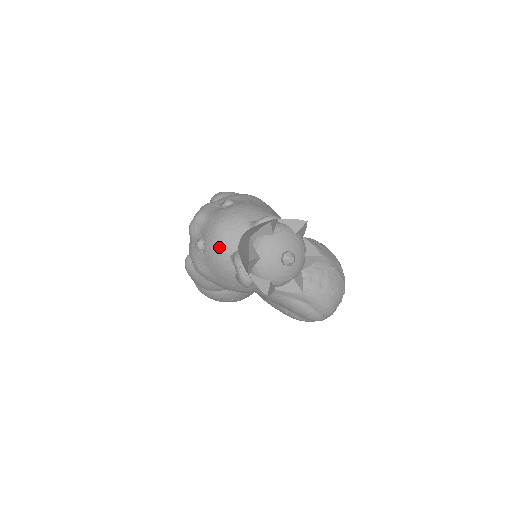
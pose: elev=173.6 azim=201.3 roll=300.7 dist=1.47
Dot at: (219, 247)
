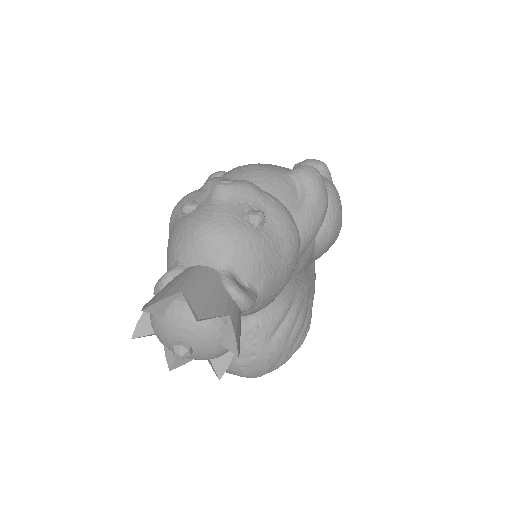
Dot at: (183, 241)
